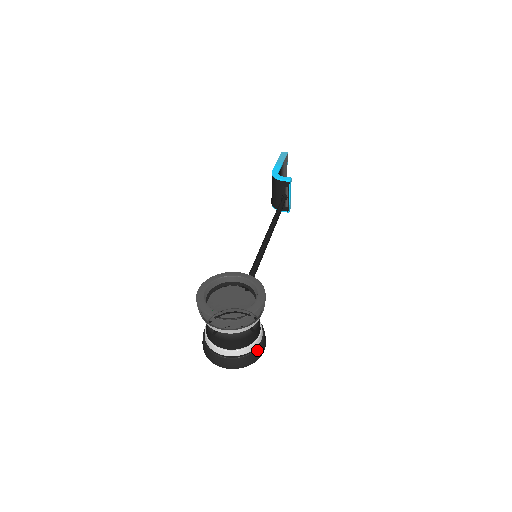
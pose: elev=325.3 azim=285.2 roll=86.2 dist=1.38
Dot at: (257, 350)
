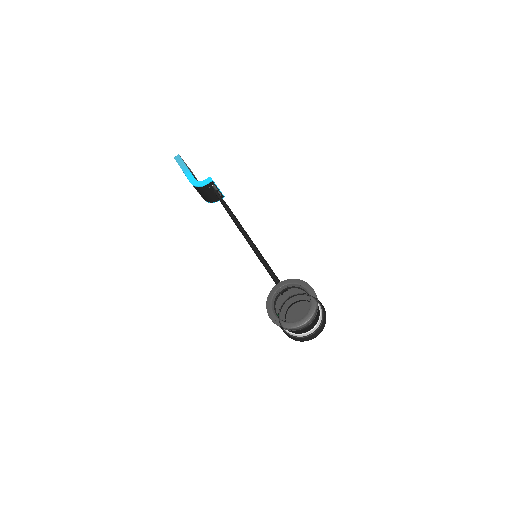
Dot at: (323, 311)
